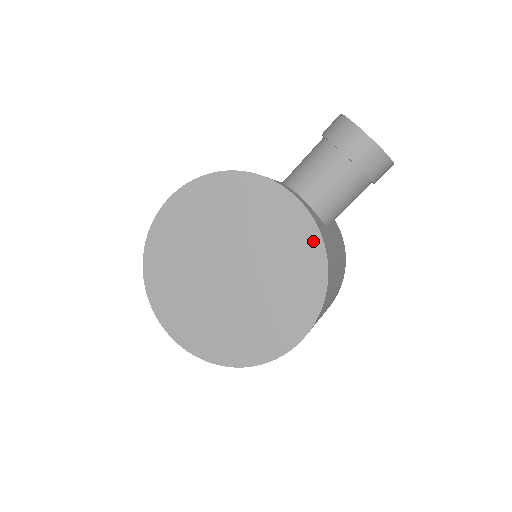
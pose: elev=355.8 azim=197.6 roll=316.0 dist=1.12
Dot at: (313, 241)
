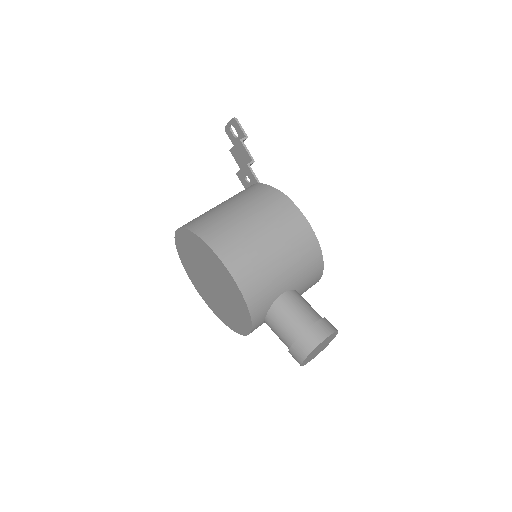
Dot at: (242, 331)
